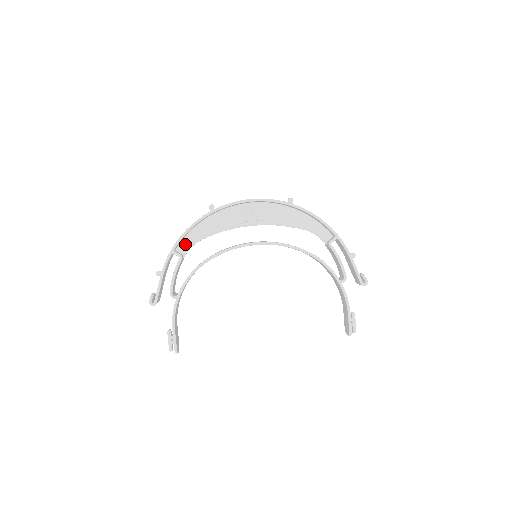
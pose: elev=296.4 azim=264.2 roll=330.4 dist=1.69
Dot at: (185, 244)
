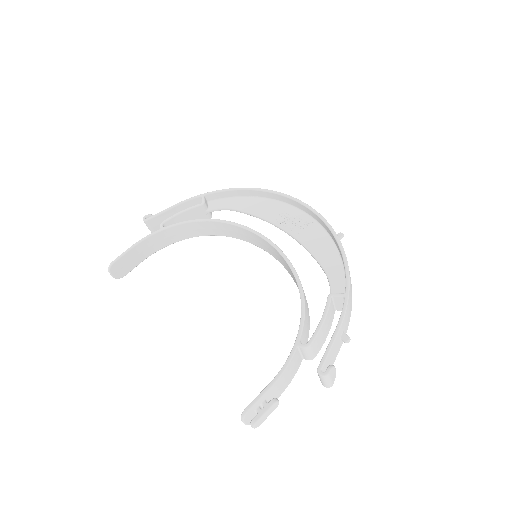
Dot at: (219, 203)
